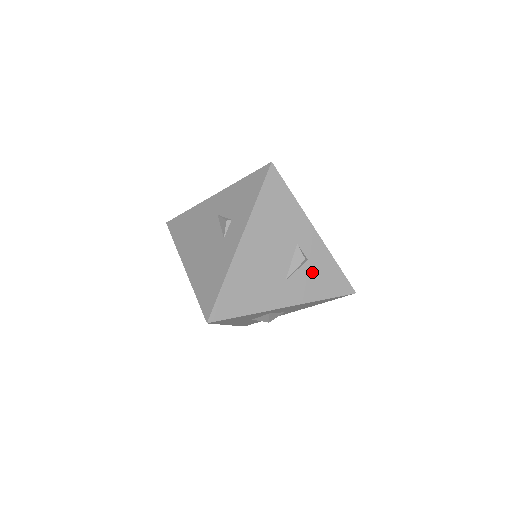
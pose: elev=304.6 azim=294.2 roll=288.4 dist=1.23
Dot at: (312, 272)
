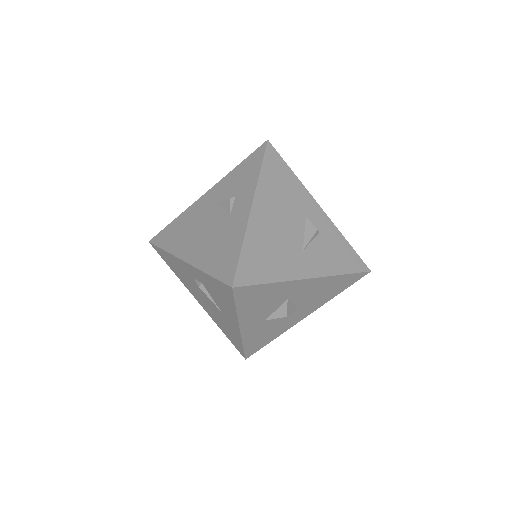
Dot at: (326, 245)
